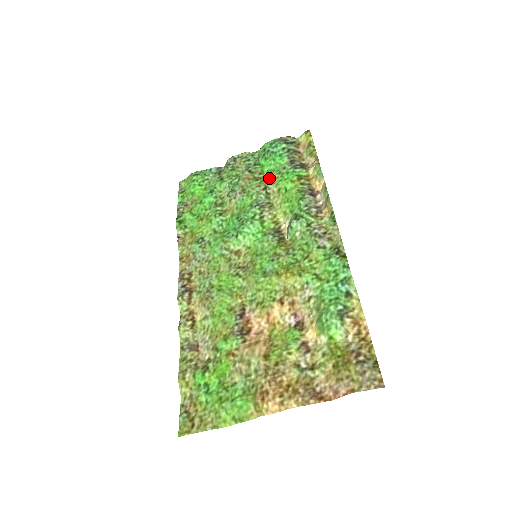
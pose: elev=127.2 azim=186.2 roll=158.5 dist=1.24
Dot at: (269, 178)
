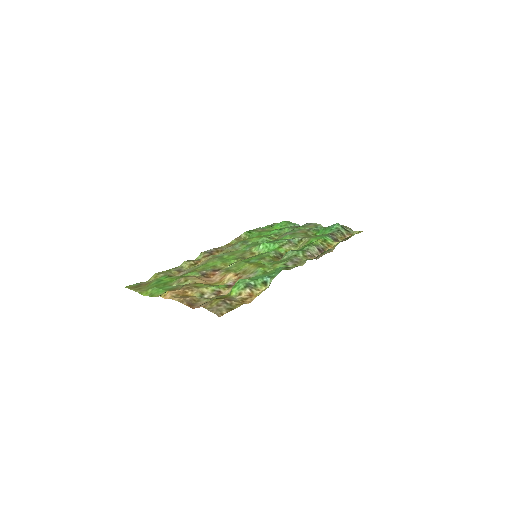
Dot at: (312, 236)
